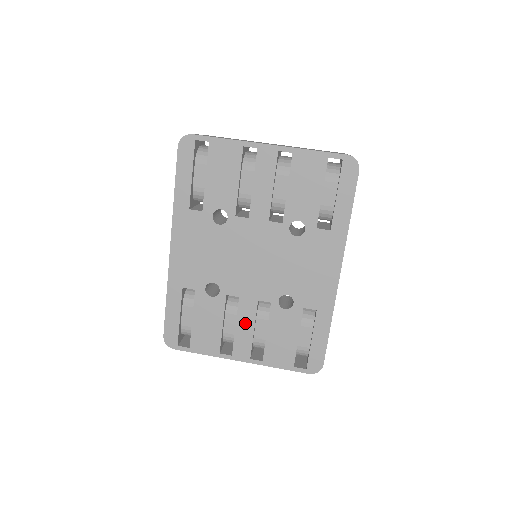
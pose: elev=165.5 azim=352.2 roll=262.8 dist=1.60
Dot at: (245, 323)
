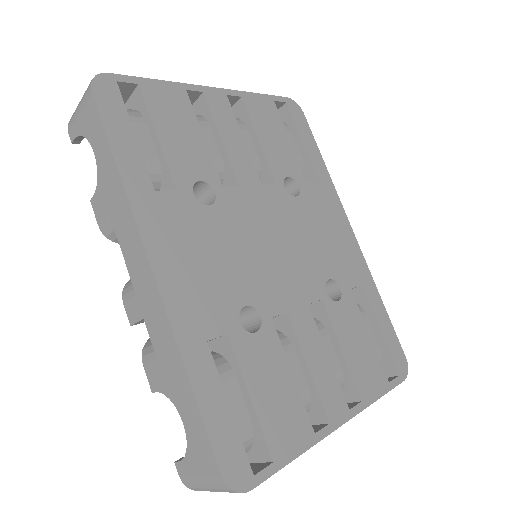
Dot at: (314, 351)
